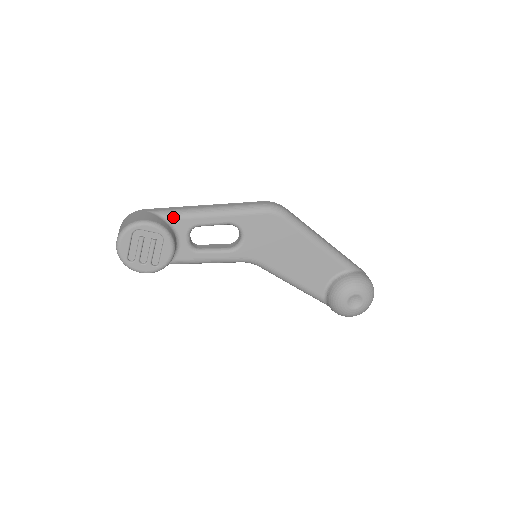
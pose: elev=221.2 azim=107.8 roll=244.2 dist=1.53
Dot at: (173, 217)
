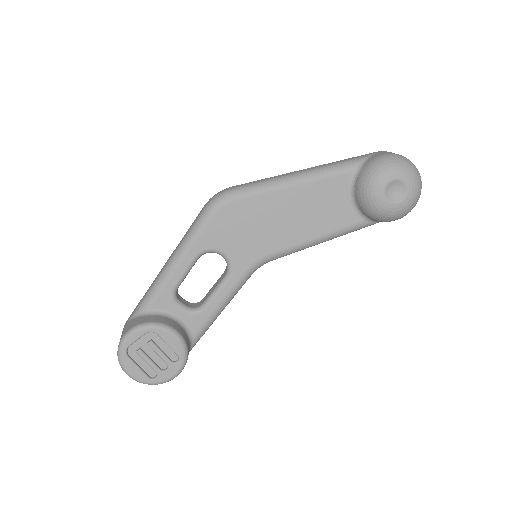
Dot at: (148, 304)
